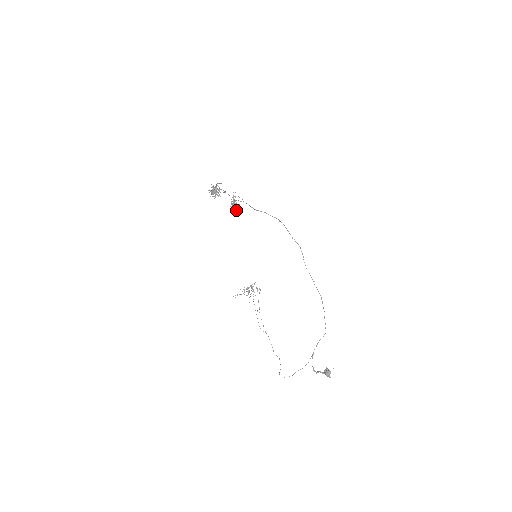
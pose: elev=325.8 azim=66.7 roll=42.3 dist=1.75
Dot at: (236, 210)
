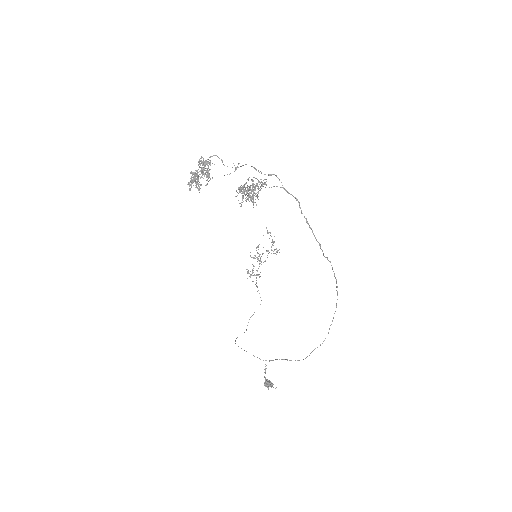
Dot at: (242, 202)
